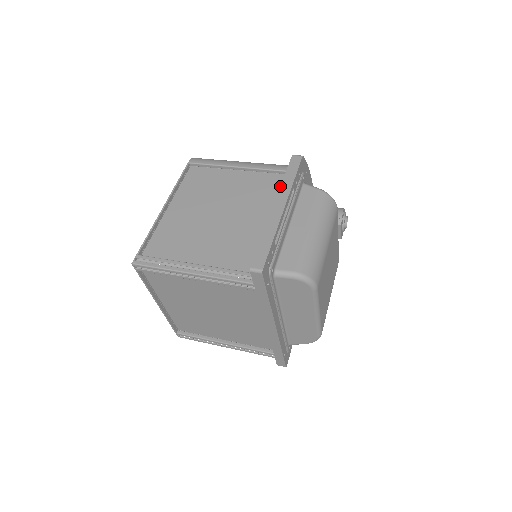
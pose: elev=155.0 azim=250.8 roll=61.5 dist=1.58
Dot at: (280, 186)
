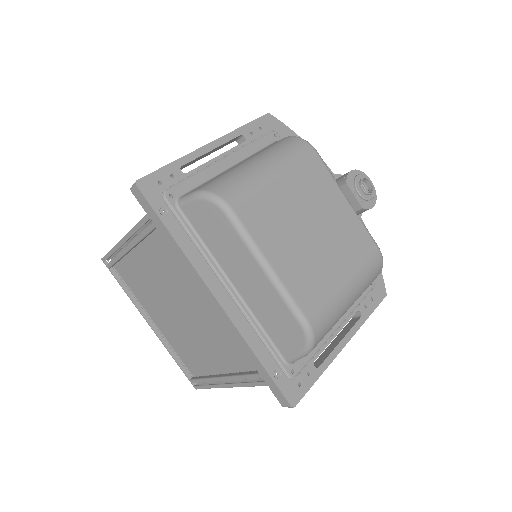
Dot at: occluded
